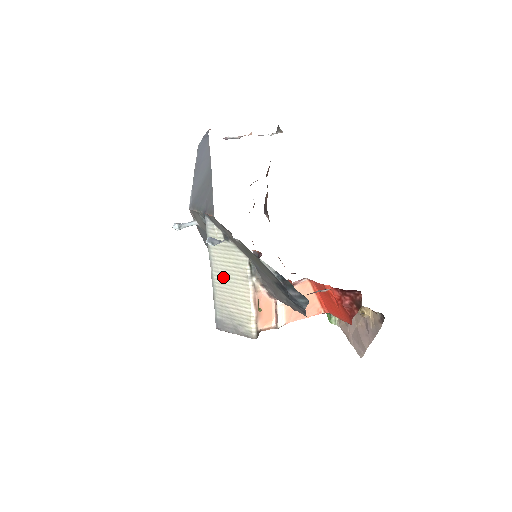
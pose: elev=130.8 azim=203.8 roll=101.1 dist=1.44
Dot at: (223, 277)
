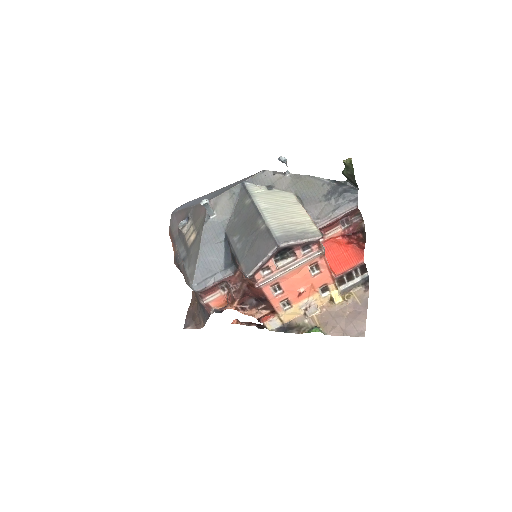
Dot at: (274, 208)
